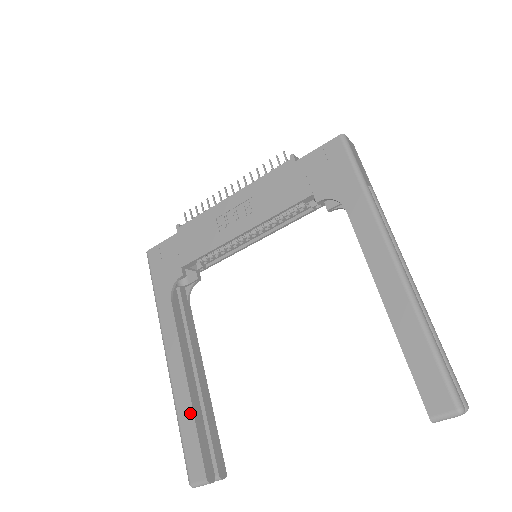
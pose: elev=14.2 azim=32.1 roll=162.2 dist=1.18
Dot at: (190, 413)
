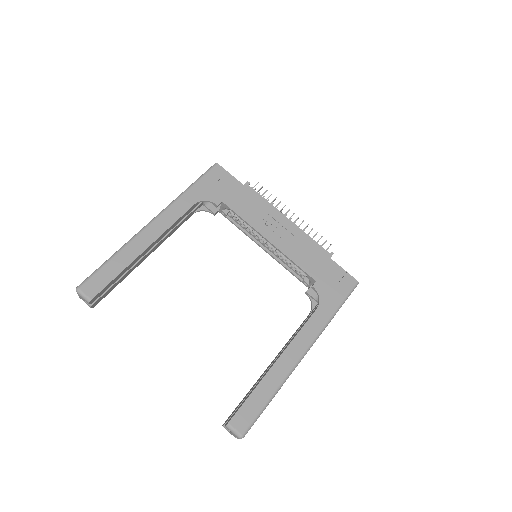
Dot at: (127, 262)
